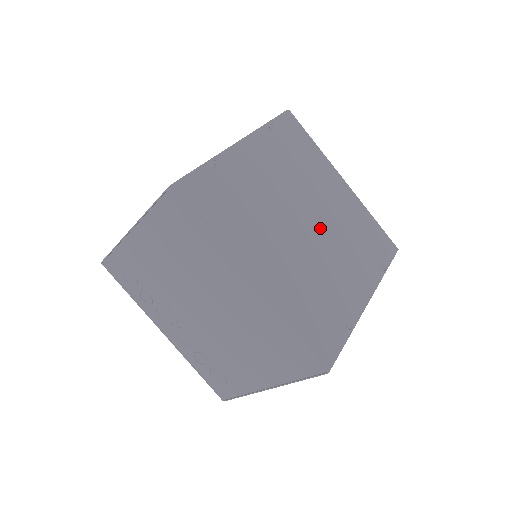
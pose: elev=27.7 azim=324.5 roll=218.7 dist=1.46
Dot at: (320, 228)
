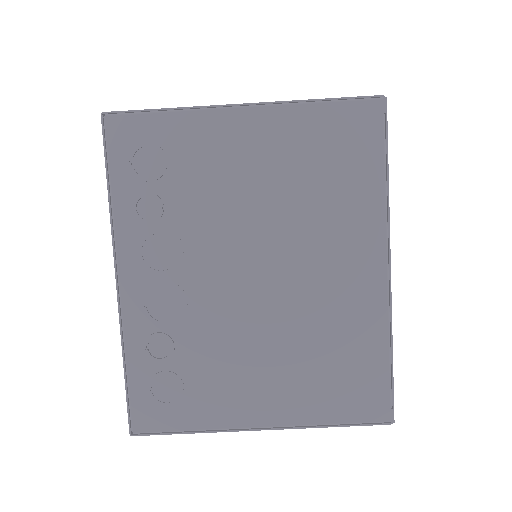
Dot at: occluded
